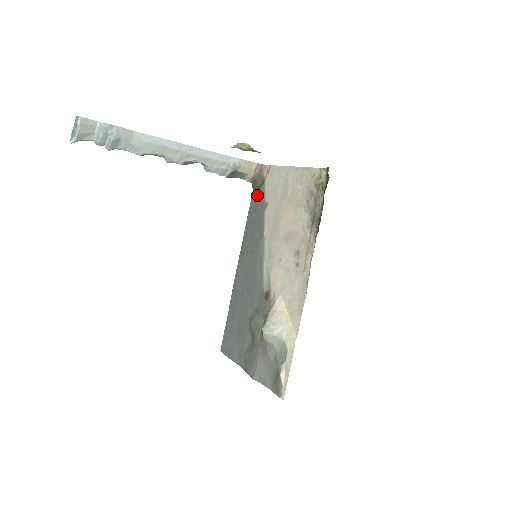
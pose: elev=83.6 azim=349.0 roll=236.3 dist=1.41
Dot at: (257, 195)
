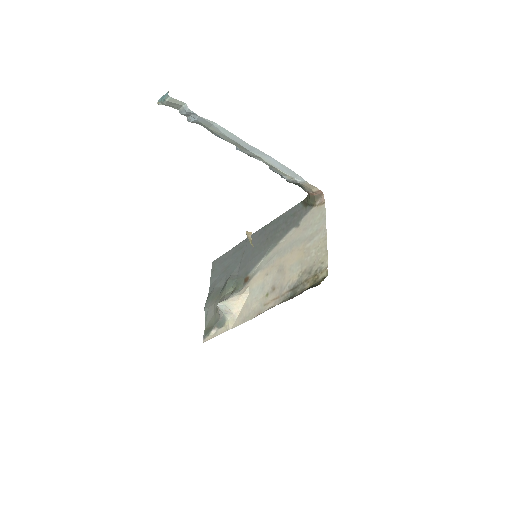
Dot at: (303, 207)
